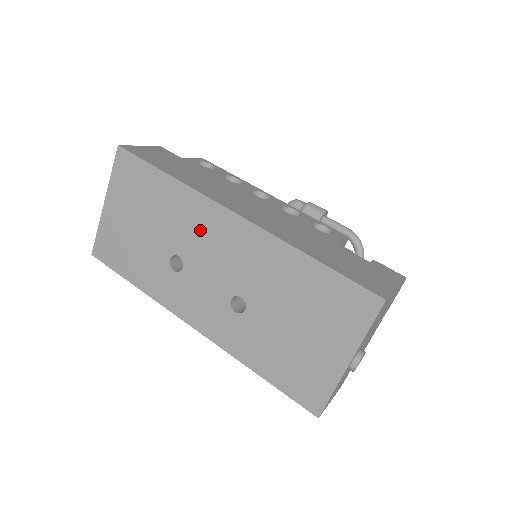
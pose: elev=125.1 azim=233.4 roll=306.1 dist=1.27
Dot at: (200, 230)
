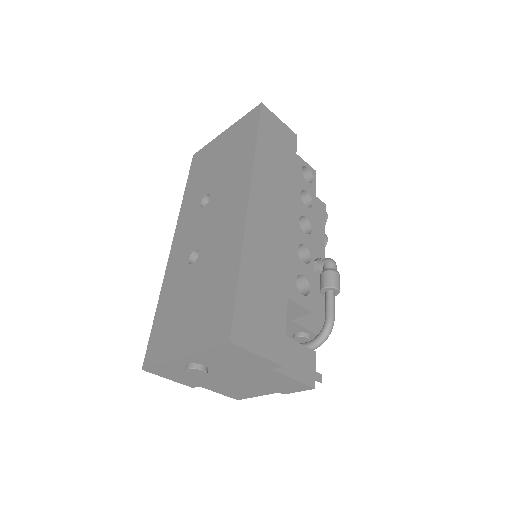
Dot at: (230, 193)
